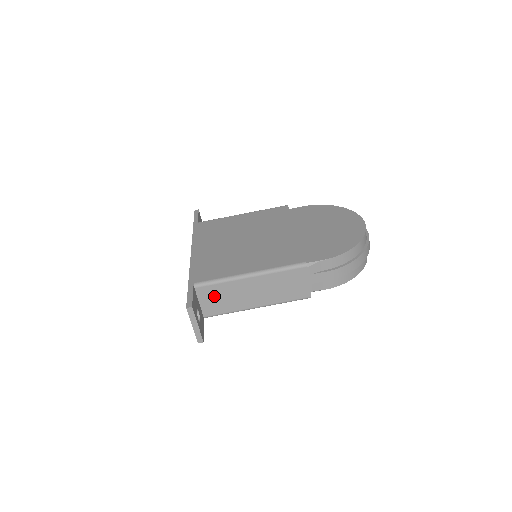
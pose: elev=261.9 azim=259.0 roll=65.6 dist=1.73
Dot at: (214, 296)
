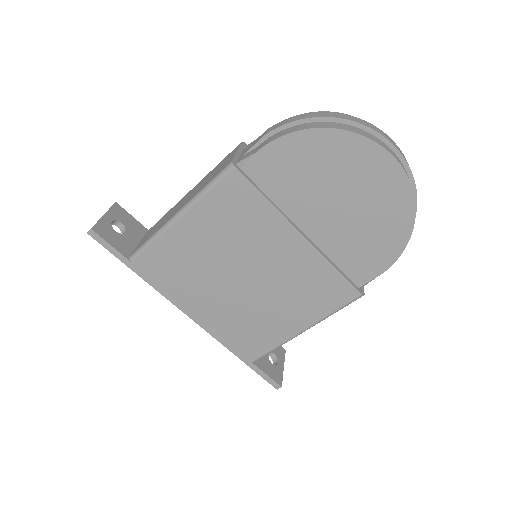
Dot at: occluded
